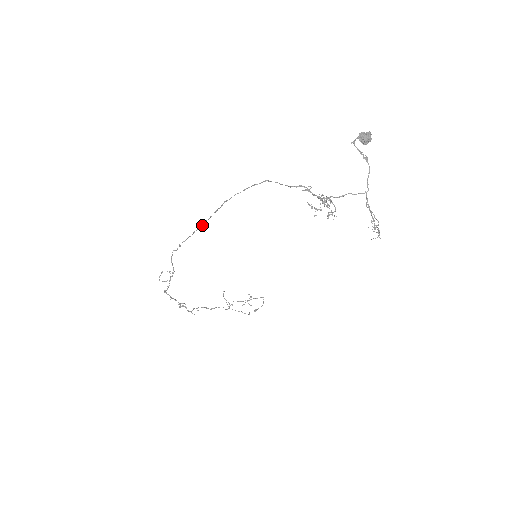
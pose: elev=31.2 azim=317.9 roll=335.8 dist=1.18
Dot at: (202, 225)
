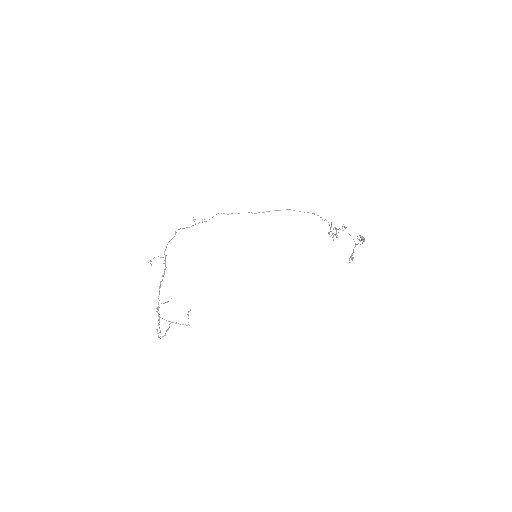
Dot at: occluded
